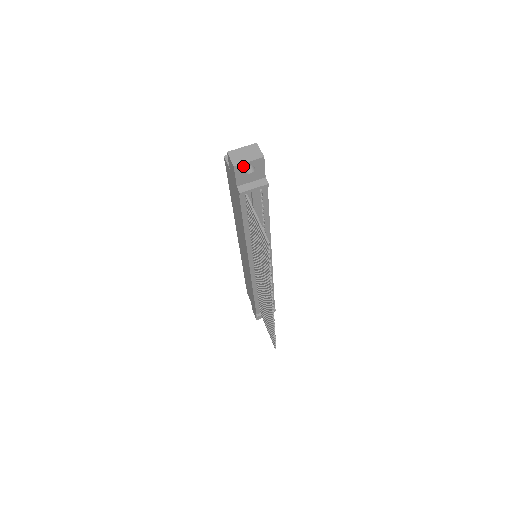
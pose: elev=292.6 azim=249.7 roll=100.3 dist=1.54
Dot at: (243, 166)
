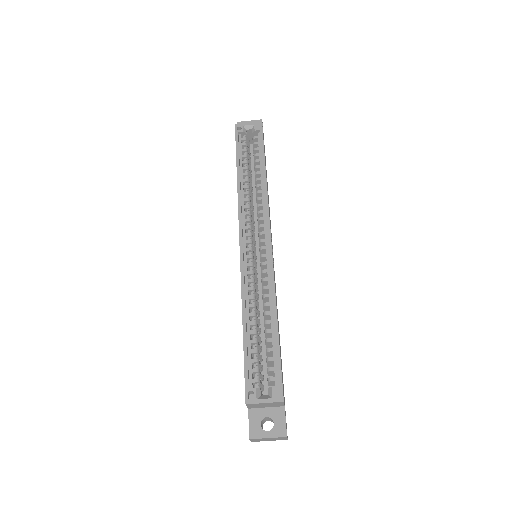
Dot at: occluded
